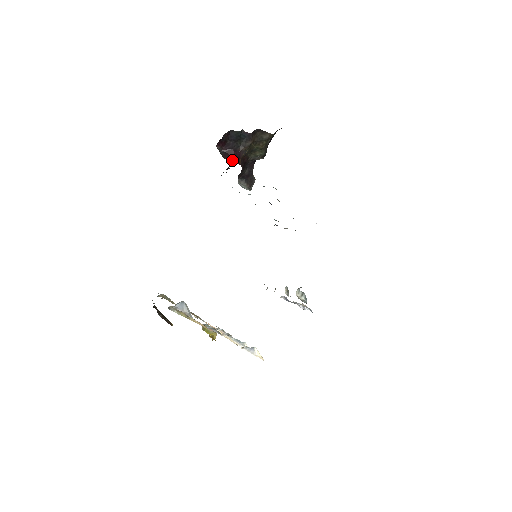
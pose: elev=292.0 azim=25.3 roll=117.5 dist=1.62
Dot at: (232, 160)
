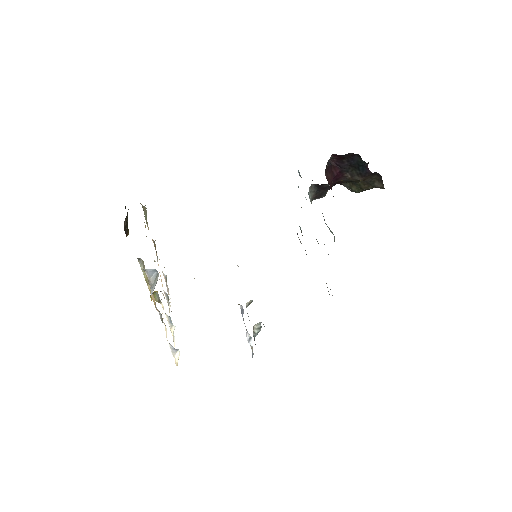
Dot at: (329, 178)
